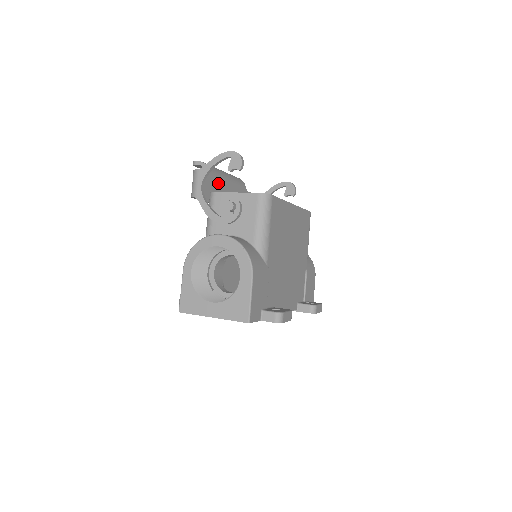
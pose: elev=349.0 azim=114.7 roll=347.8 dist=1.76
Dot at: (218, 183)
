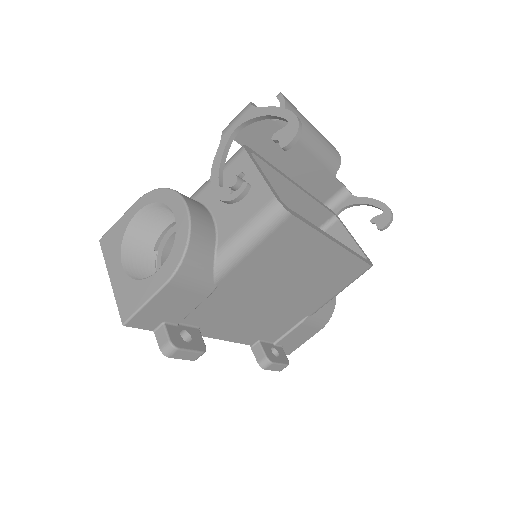
Dot at: occluded
